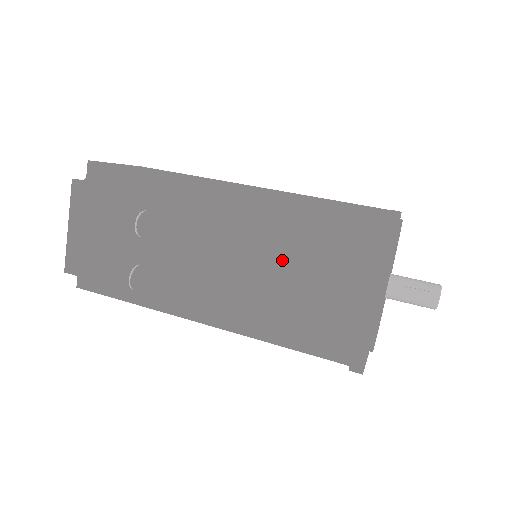
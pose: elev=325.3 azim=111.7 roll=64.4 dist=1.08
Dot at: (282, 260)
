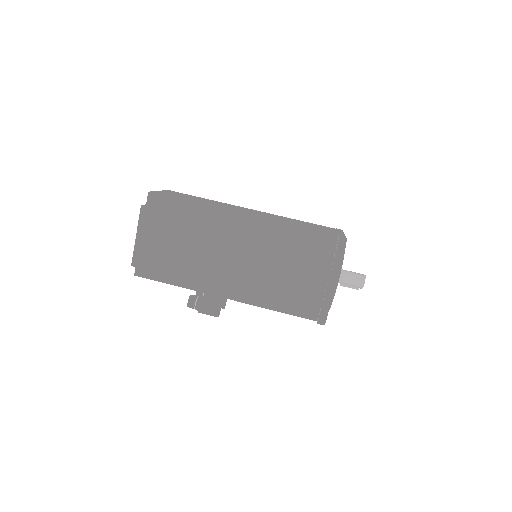
Dot at: occluded
